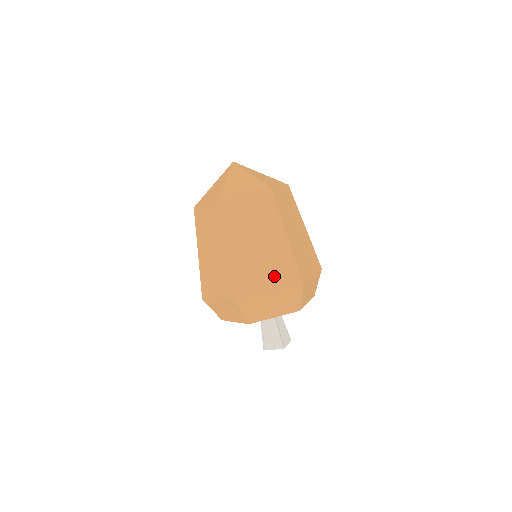
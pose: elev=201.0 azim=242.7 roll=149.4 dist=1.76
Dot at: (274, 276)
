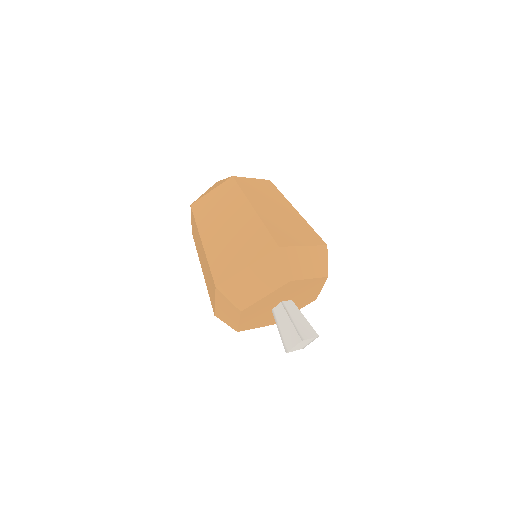
Dot at: (248, 250)
